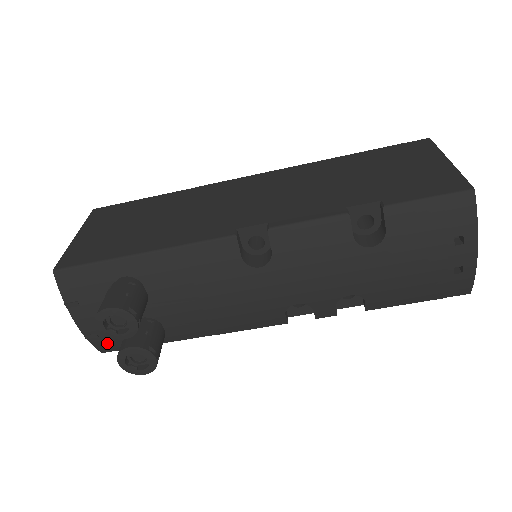
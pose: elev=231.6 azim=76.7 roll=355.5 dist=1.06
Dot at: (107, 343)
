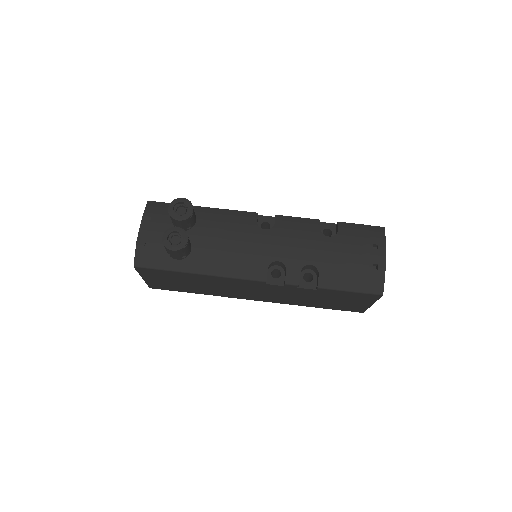
Dot at: (145, 255)
